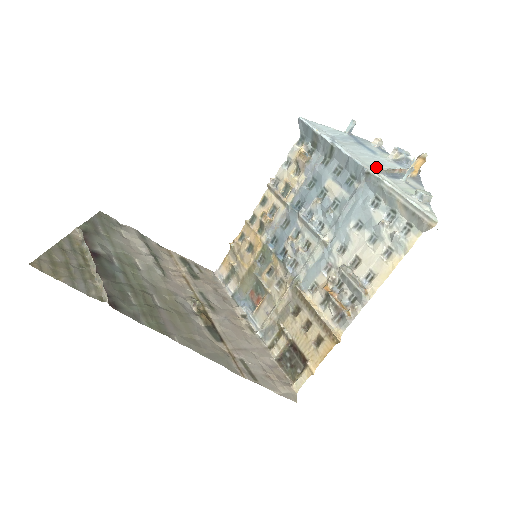
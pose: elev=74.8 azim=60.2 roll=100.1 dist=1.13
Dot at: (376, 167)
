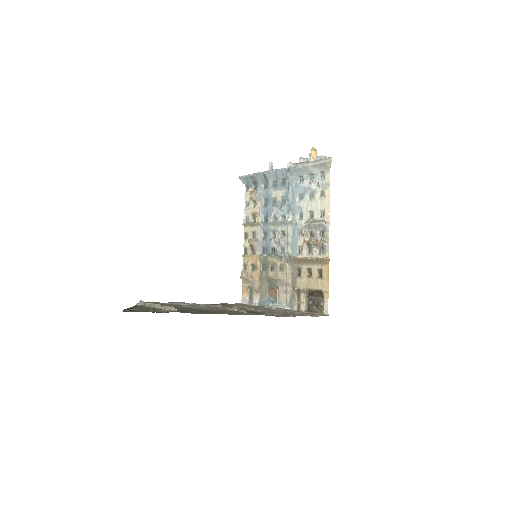
Dot at: occluded
